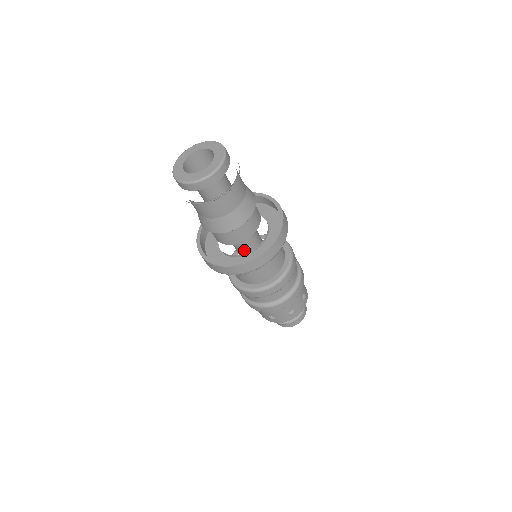
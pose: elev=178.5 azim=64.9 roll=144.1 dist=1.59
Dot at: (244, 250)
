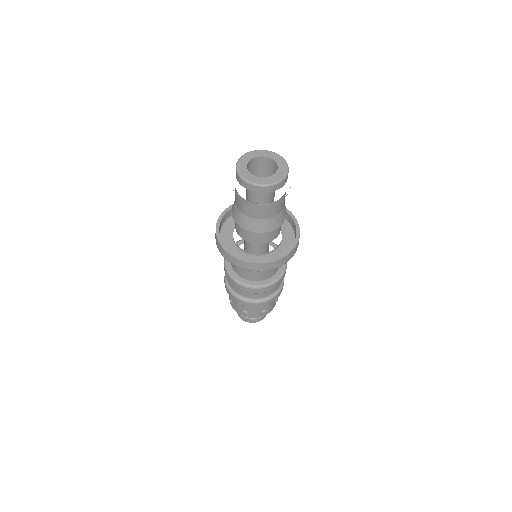
Dot at: occluded
